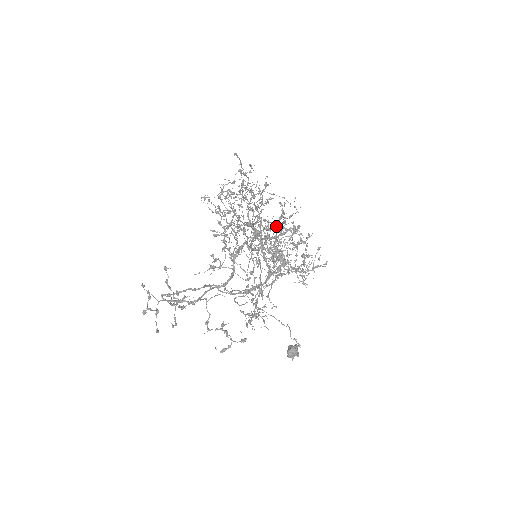
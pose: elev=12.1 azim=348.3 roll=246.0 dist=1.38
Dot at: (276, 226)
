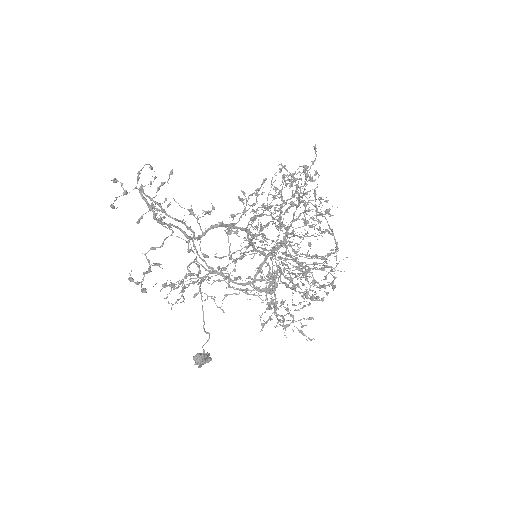
Dot at: (304, 257)
